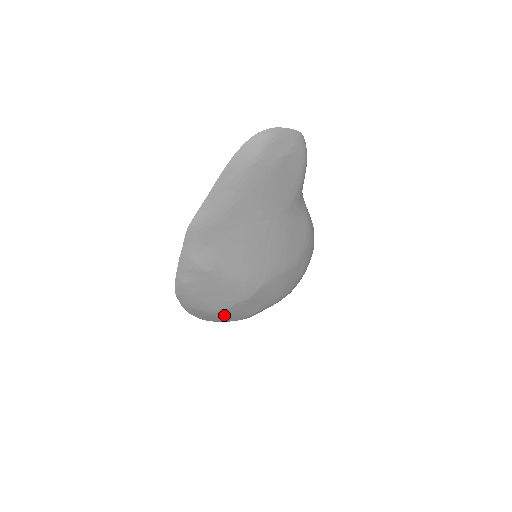
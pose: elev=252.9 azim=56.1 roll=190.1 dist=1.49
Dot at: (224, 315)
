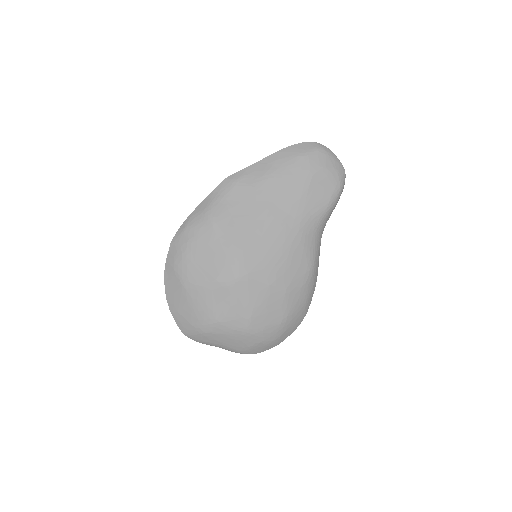
Dot at: (191, 298)
